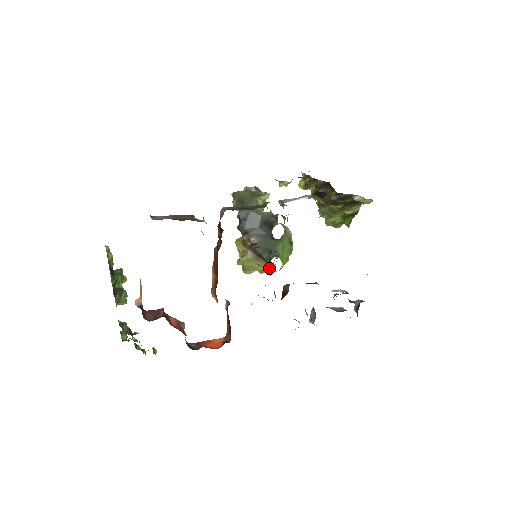
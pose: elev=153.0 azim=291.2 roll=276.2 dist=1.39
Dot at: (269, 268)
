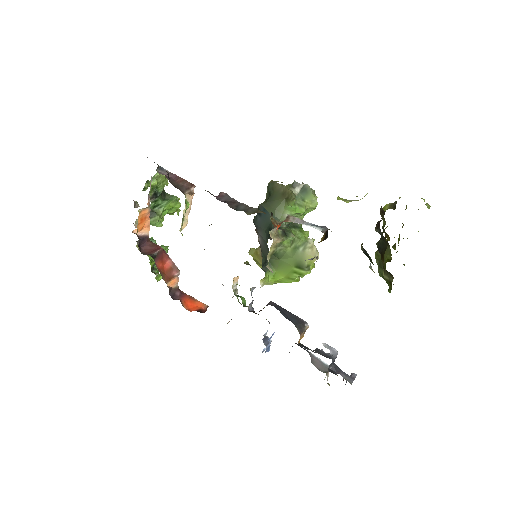
Dot at: occluded
